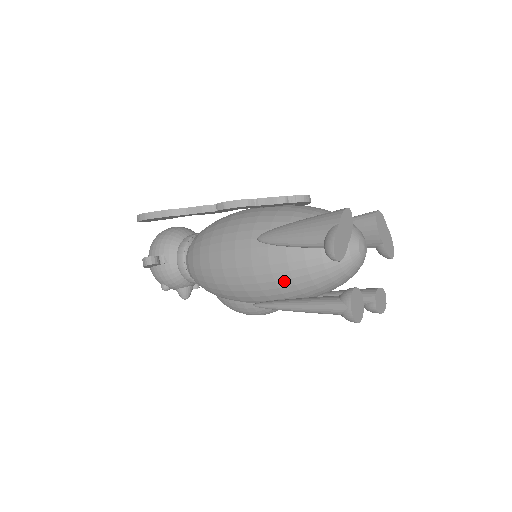
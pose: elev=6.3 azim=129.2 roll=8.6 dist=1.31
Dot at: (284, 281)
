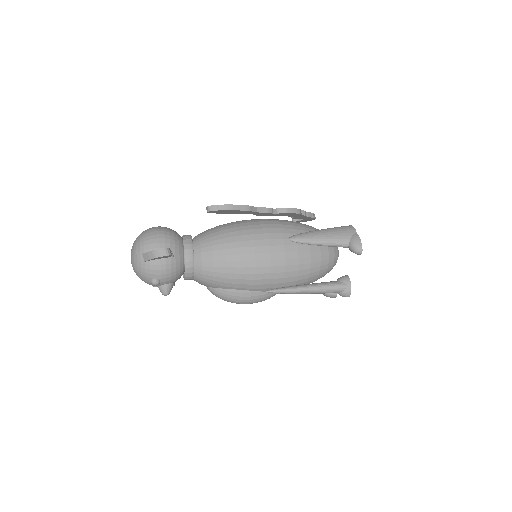
Dot at: (304, 271)
